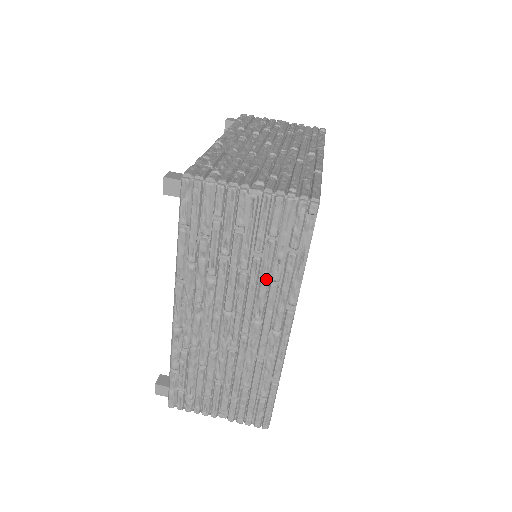
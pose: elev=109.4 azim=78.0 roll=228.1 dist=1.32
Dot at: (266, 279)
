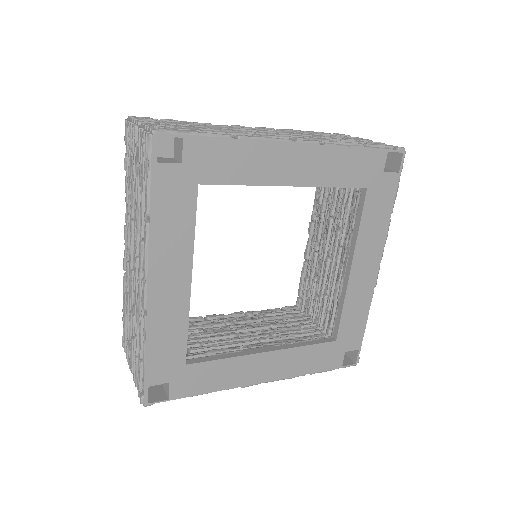
Dot at: (328, 139)
